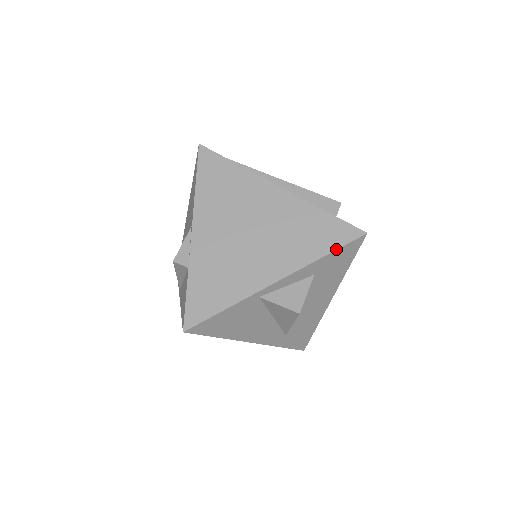
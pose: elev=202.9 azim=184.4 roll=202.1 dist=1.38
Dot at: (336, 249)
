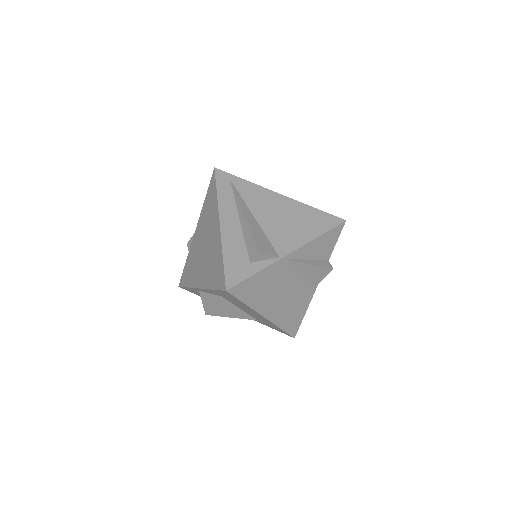
Dot at: (215, 289)
